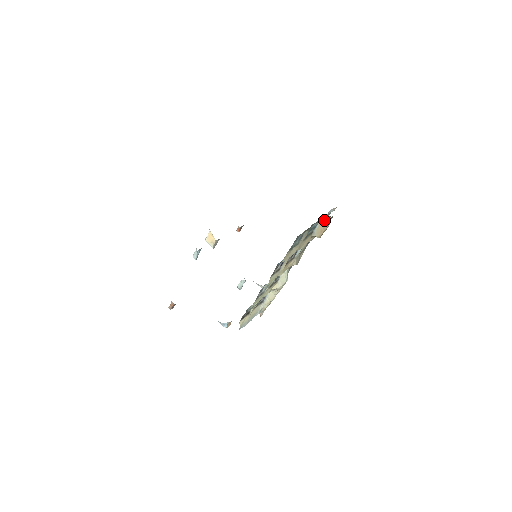
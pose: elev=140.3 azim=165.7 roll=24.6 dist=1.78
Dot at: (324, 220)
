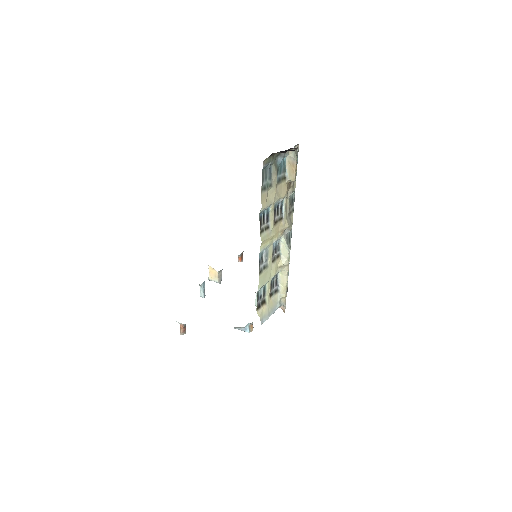
Dot at: (289, 157)
